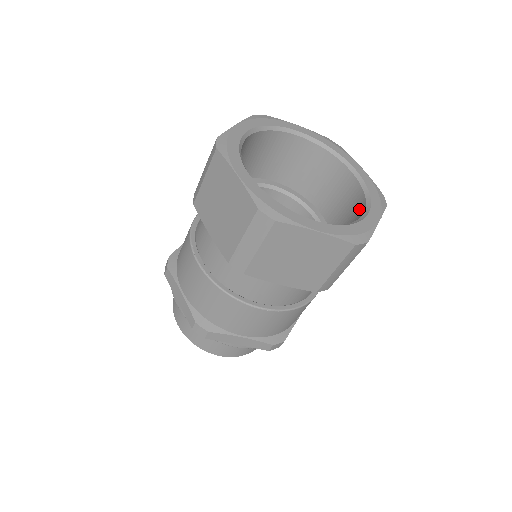
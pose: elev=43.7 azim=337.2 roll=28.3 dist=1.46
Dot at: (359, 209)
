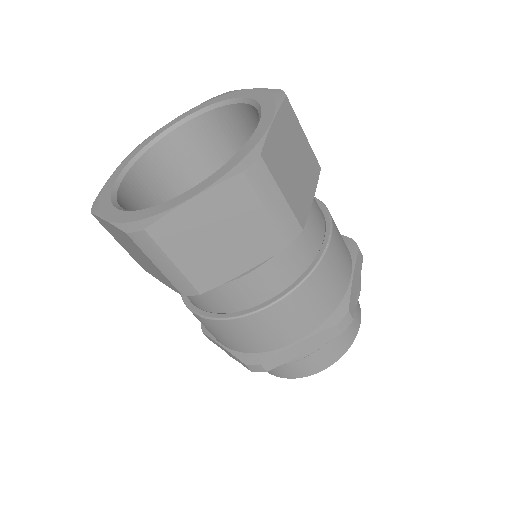
Dot at: occluded
